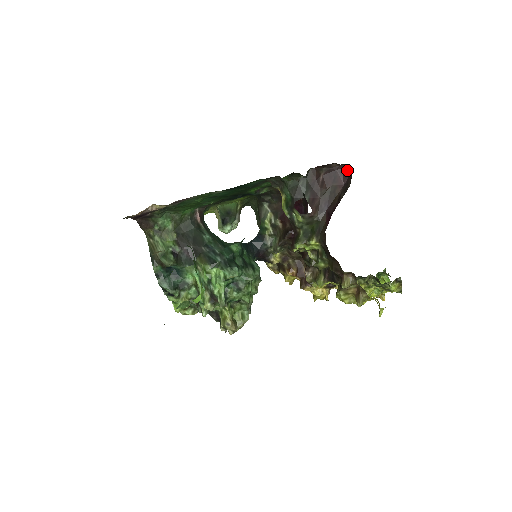
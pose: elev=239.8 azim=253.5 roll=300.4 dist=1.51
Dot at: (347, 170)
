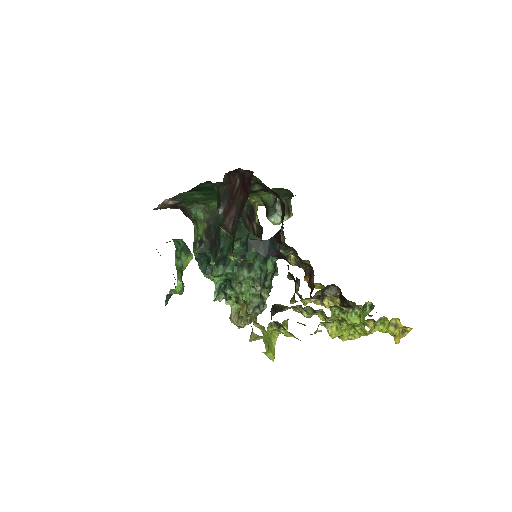
Dot at: (252, 176)
